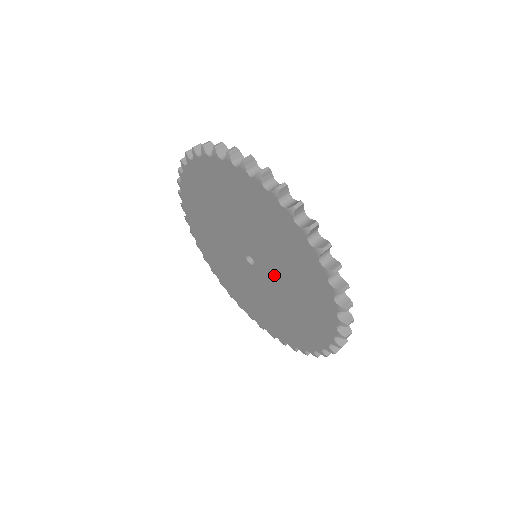
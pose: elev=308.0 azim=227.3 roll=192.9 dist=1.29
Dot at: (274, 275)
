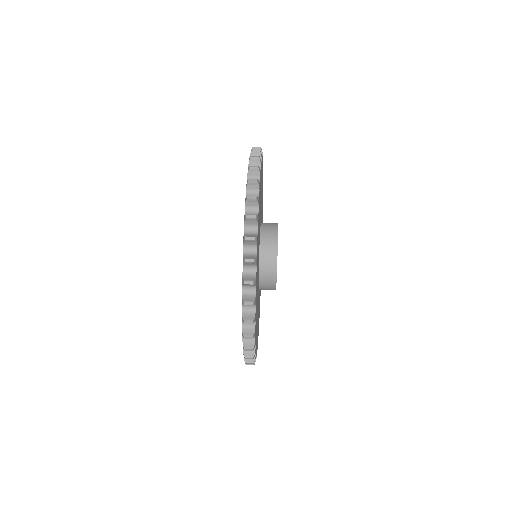
Dot at: occluded
